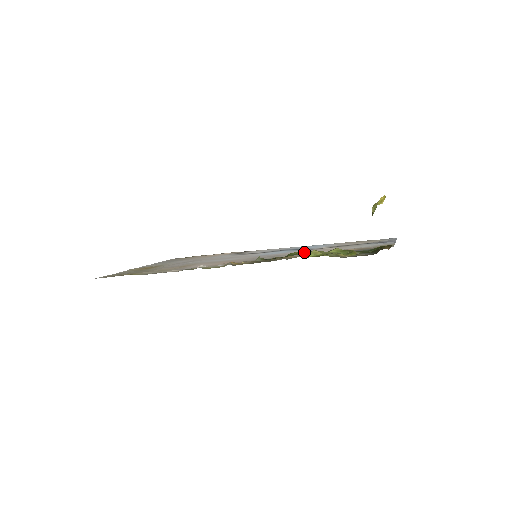
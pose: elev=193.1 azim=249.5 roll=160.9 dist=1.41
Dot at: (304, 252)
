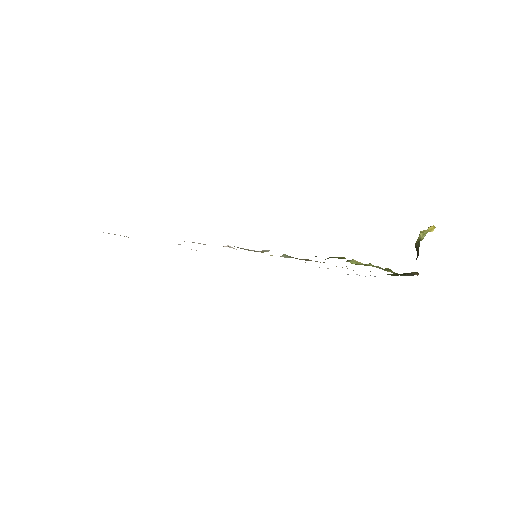
Dot at: occluded
